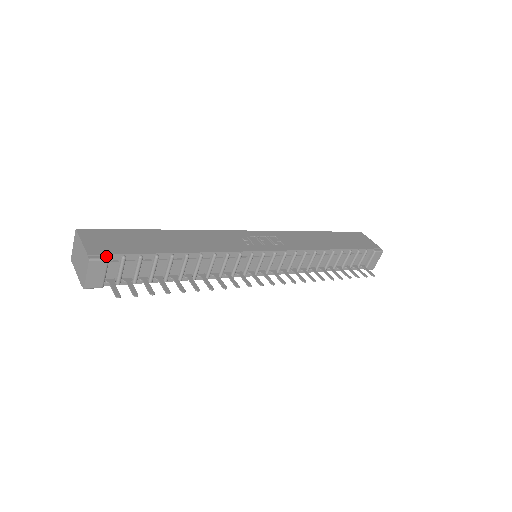
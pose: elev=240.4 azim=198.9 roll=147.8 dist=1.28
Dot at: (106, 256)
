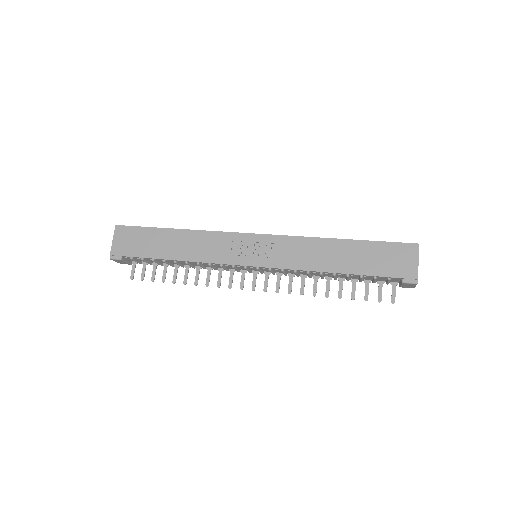
Dot at: (120, 257)
